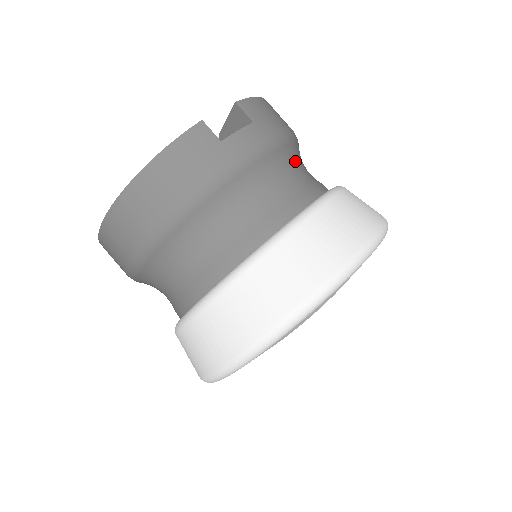
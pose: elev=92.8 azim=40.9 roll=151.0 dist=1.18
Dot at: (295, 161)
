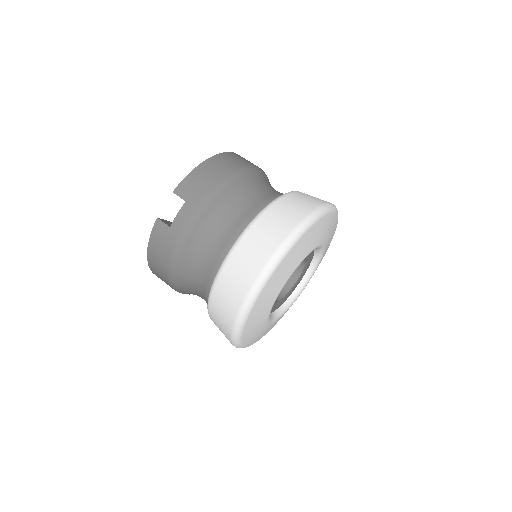
Dot at: (230, 204)
